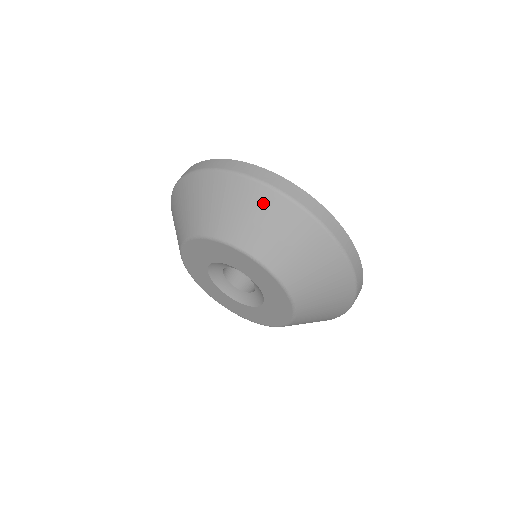
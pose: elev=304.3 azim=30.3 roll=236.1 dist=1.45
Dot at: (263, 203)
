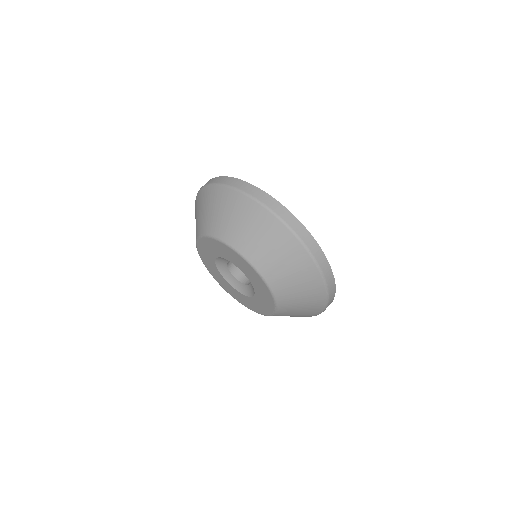
Dot at: (242, 208)
